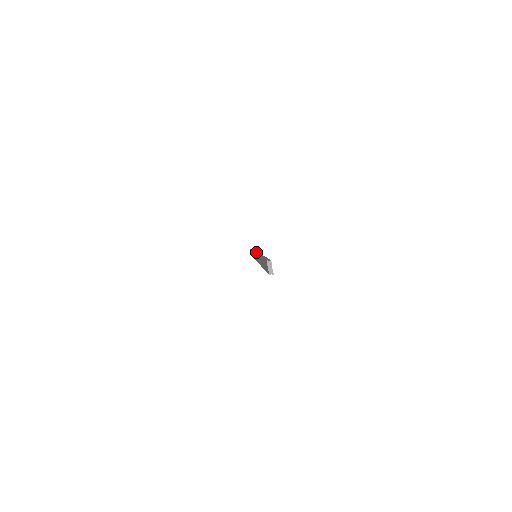
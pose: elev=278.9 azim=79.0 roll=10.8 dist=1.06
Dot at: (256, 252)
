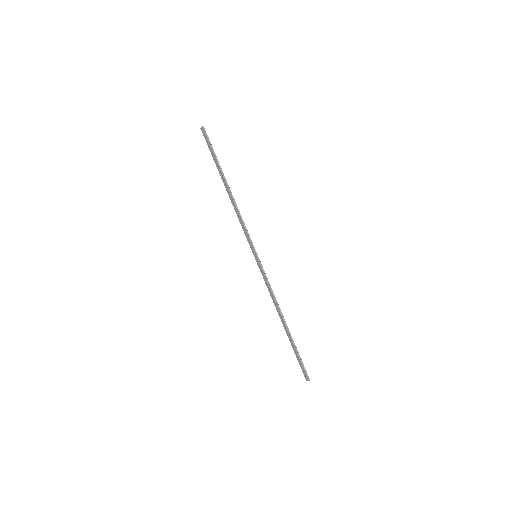
Dot at: (249, 244)
